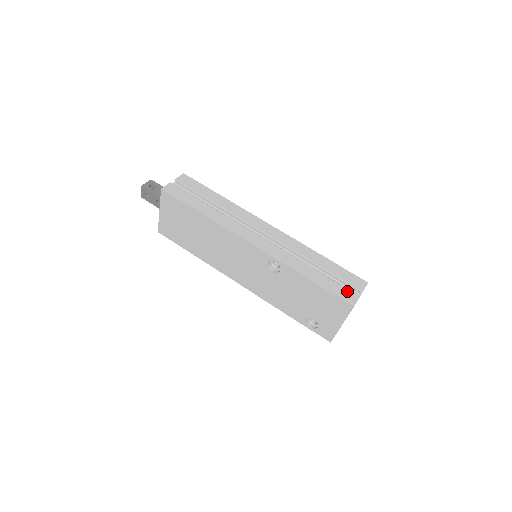
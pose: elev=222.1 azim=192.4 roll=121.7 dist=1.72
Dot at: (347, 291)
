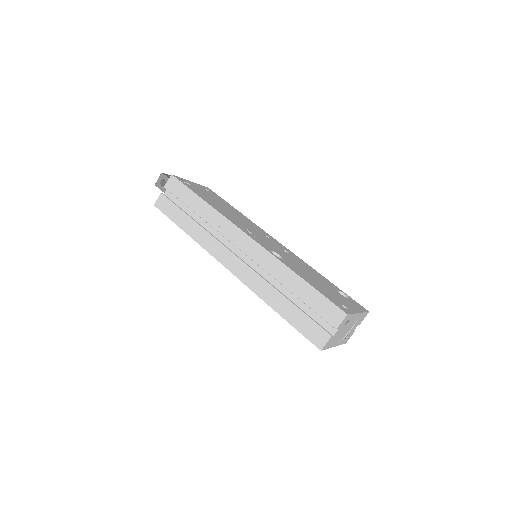
Dot at: (317, 329)
